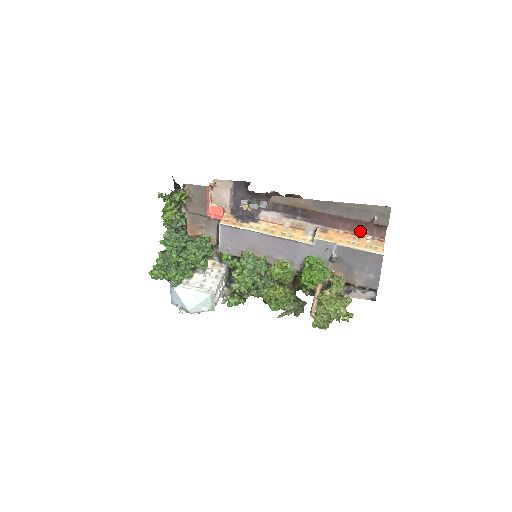
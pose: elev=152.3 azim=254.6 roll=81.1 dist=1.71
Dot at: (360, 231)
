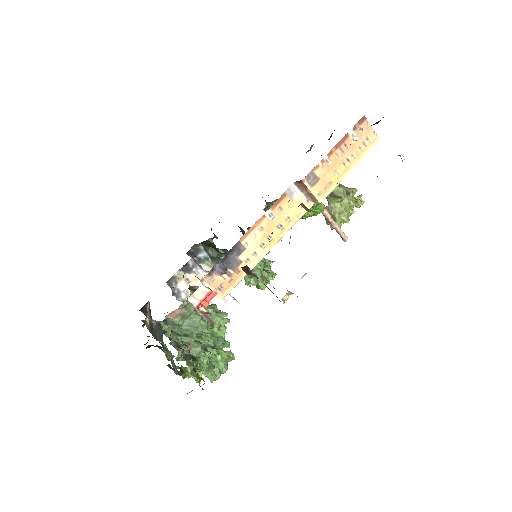
Dot at: (344, 138)
